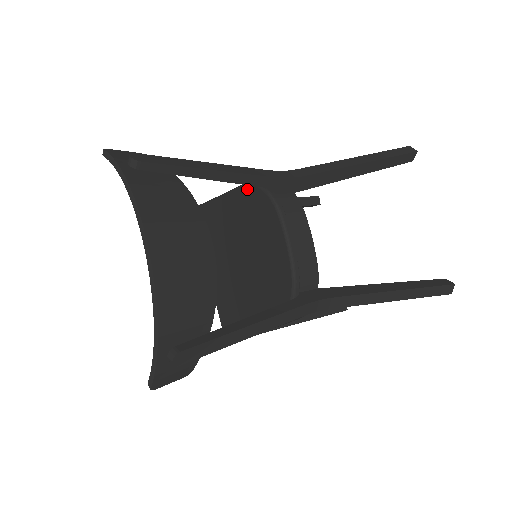
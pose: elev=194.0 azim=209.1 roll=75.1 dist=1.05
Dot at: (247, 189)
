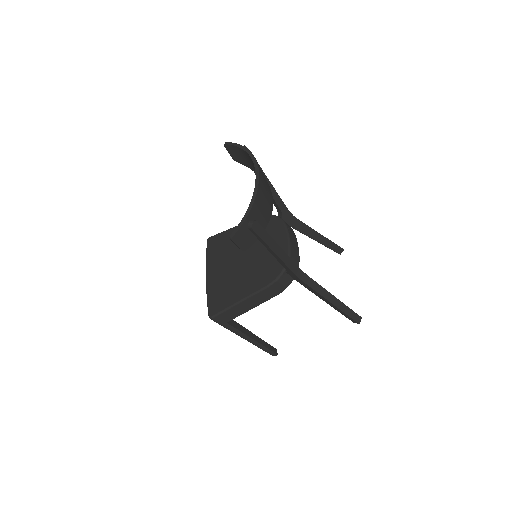
Dot at: occluded
